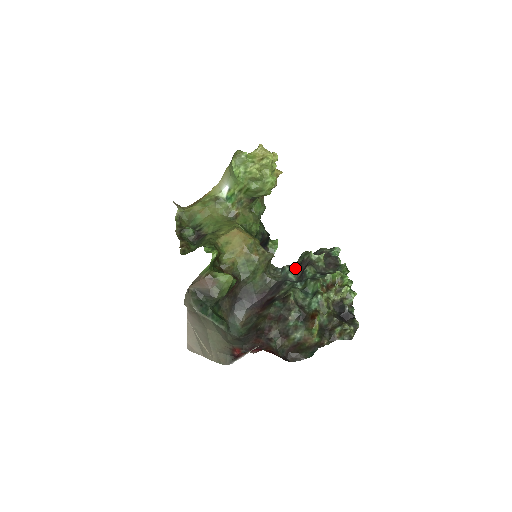
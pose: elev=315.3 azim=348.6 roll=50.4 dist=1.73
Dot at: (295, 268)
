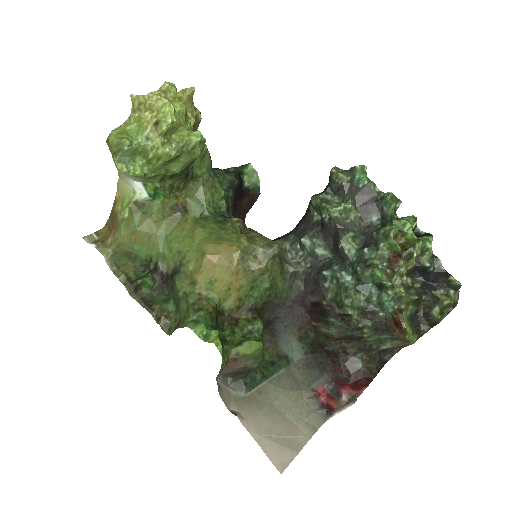
Dot at: (318, 237)
